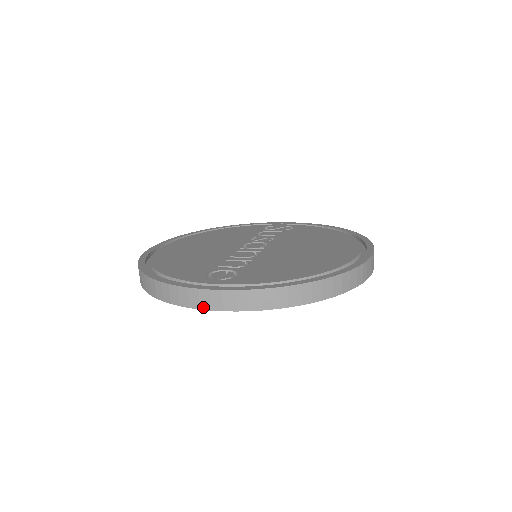
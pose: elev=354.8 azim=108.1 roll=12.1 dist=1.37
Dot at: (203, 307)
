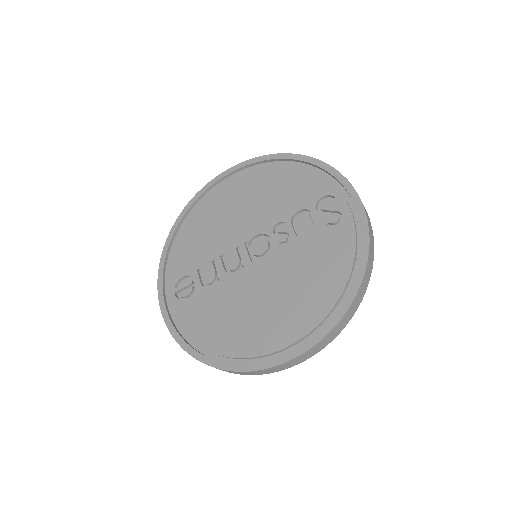
Dot at: occluded
